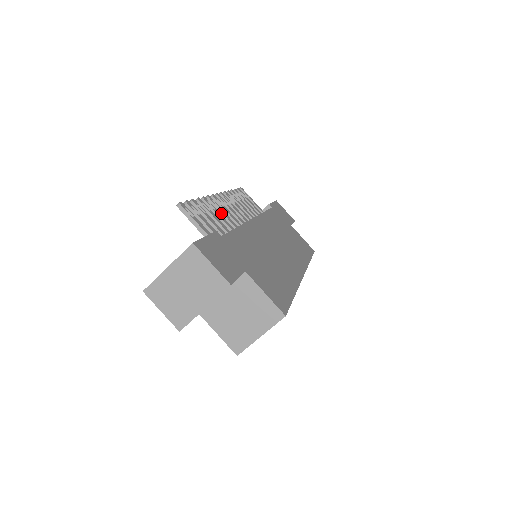
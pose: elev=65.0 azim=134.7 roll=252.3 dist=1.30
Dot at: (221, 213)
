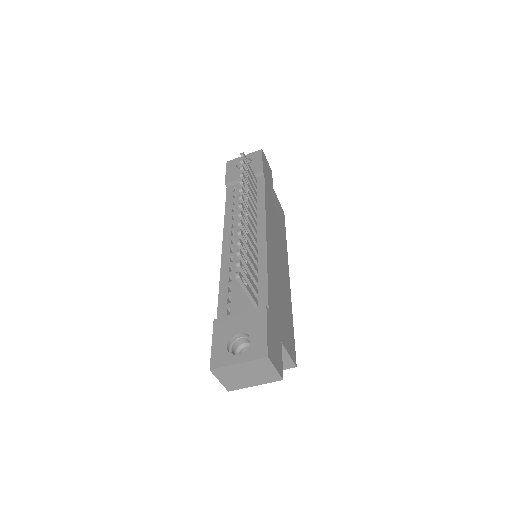
Dot at: (248, 239)
